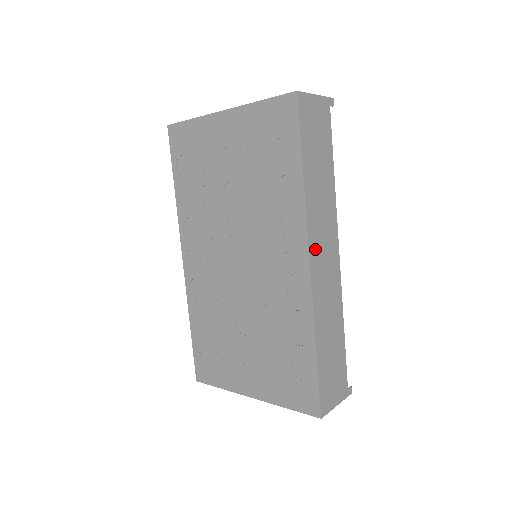
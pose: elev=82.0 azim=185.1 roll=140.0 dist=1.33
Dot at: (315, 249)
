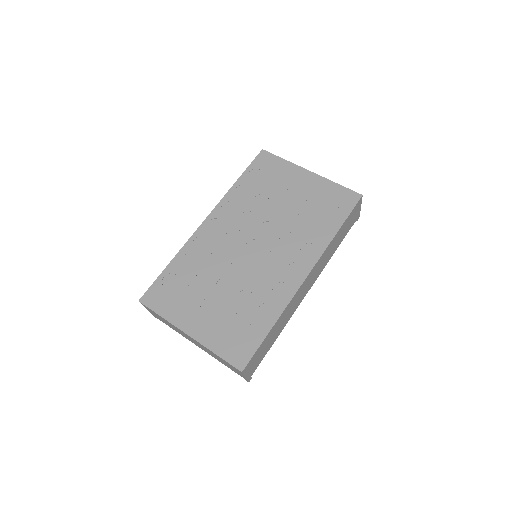
Dot at: (312, 273)
